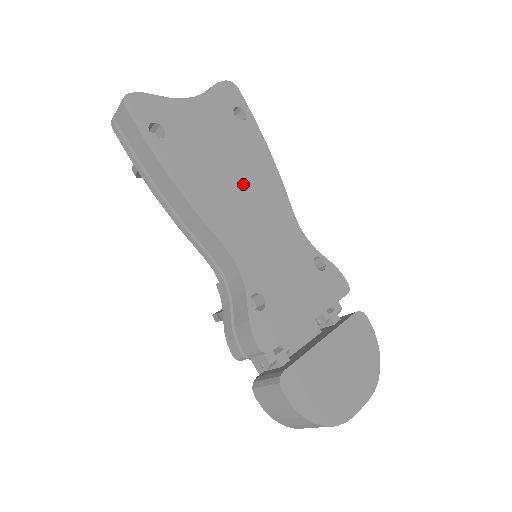
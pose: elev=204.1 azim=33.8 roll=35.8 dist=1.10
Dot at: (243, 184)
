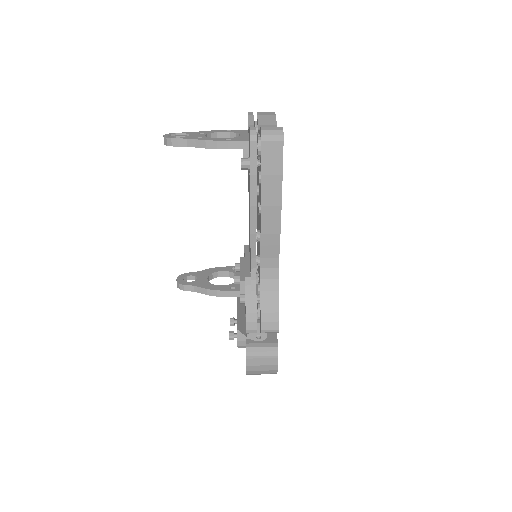
Dot at: occluded
